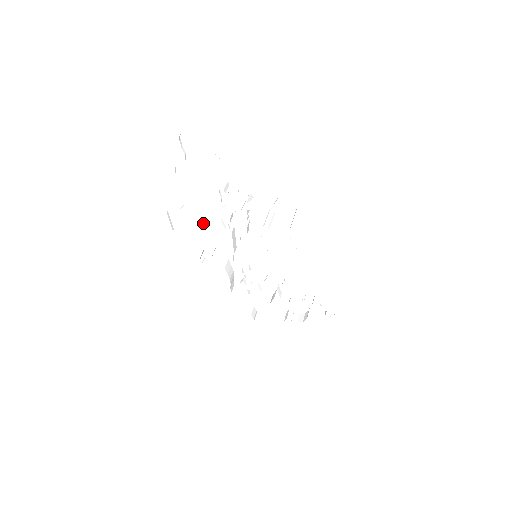
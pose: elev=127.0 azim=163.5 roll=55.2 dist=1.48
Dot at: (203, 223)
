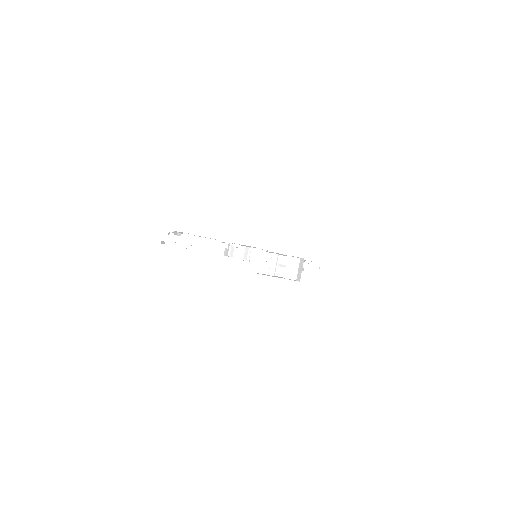
Dot at: occluded
